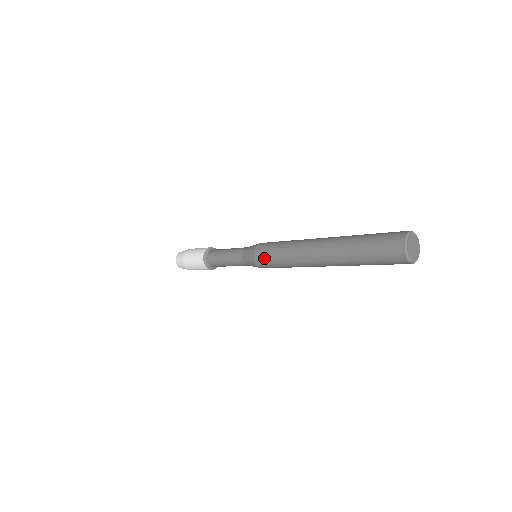
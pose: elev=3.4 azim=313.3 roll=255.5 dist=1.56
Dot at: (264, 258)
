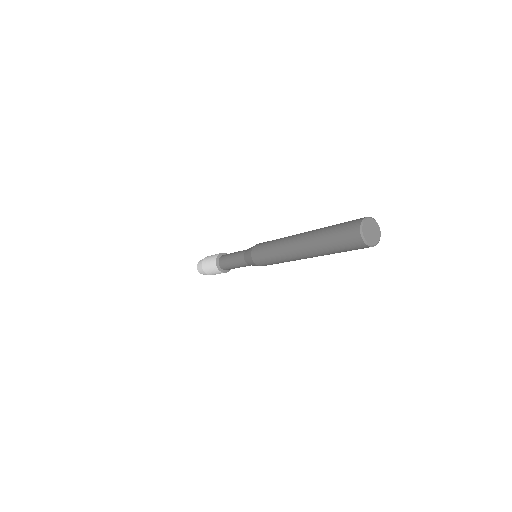
Dot at: (262, 262)
